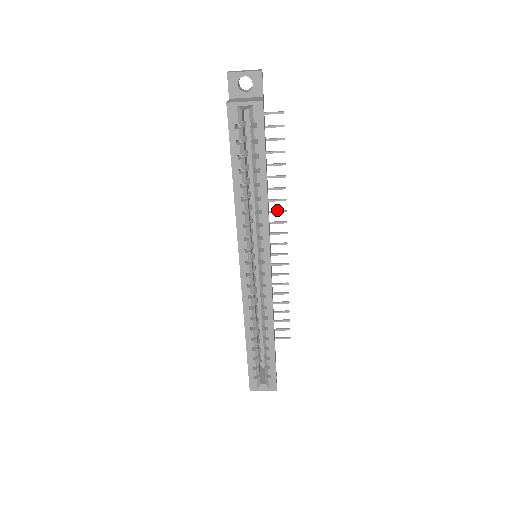
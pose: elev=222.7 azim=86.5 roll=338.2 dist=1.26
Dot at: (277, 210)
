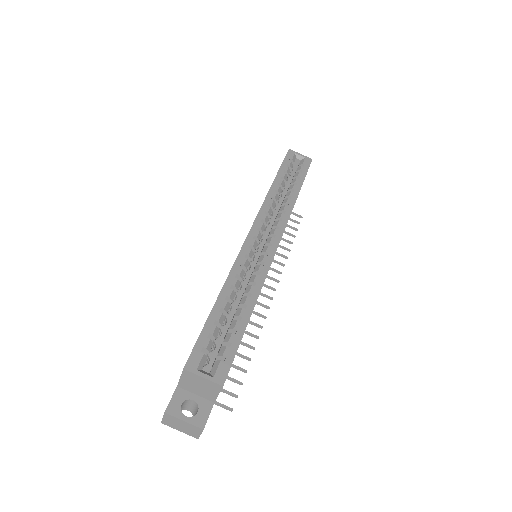
Dot at: (273, 269)
